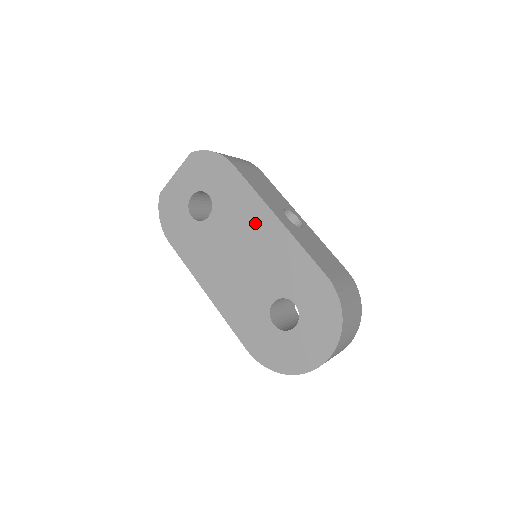
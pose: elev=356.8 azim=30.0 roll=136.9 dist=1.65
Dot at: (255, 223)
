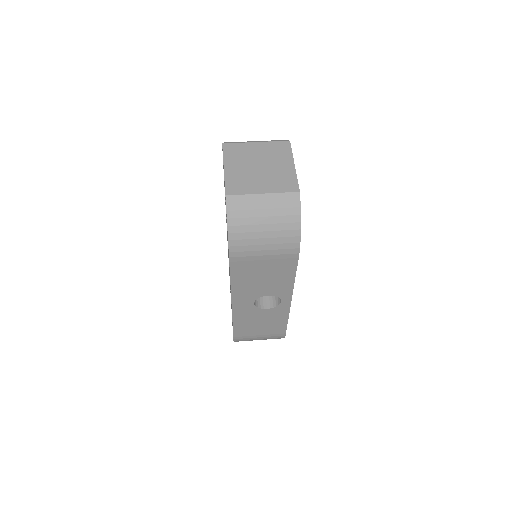
Dot at: occluded
